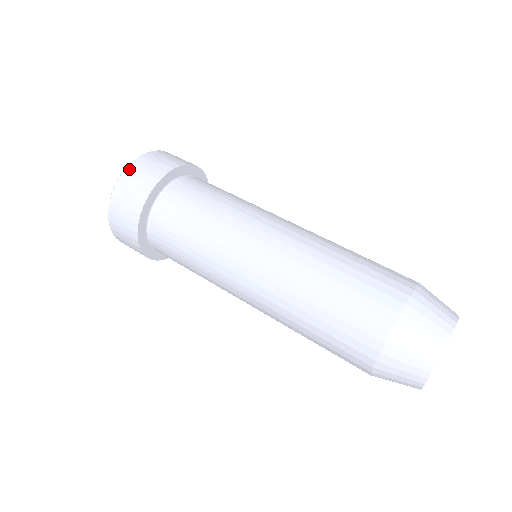
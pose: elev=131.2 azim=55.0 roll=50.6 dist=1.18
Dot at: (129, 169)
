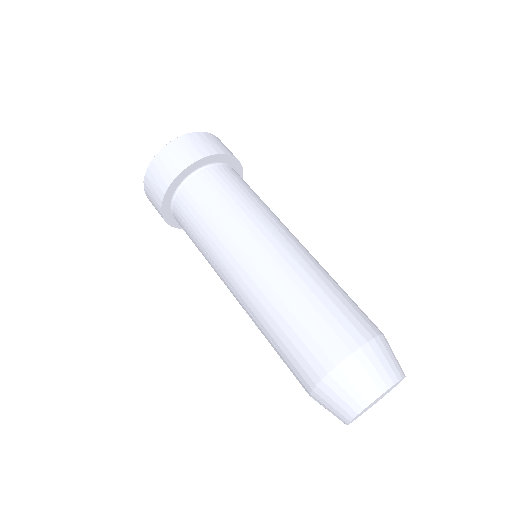
Dot at: (149, 169)
